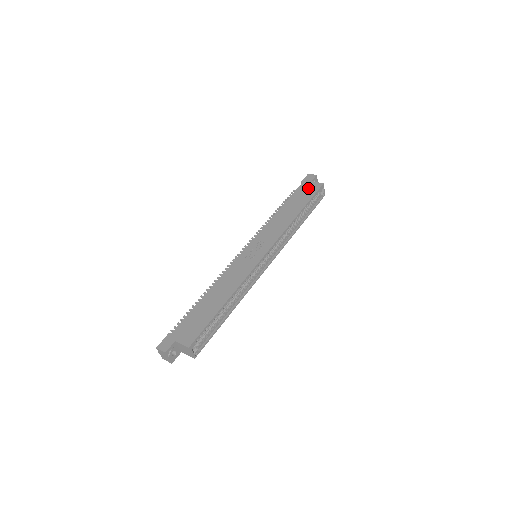
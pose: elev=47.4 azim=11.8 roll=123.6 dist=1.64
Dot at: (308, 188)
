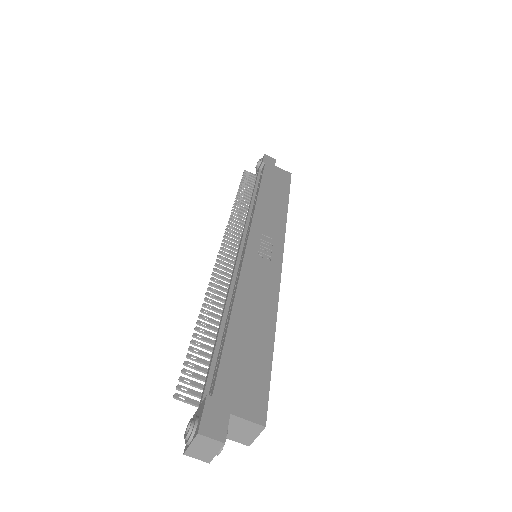
Dot at: (277, 173)
